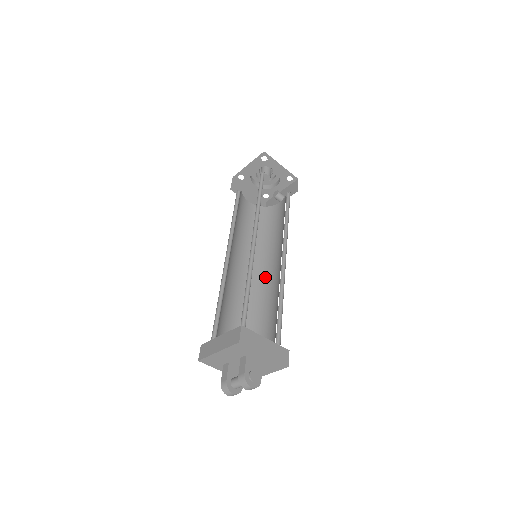
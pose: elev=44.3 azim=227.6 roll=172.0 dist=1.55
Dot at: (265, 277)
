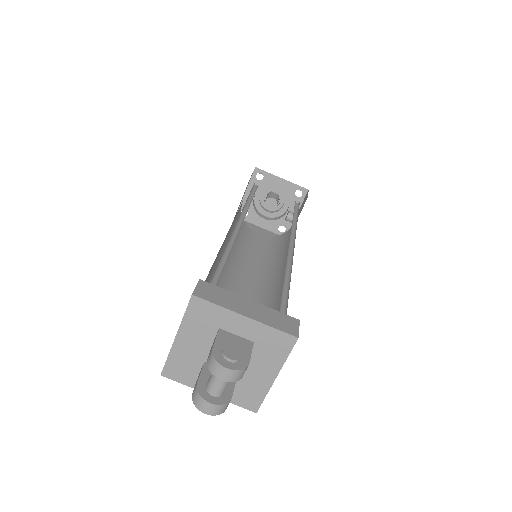
Dot at: (278, 285)
